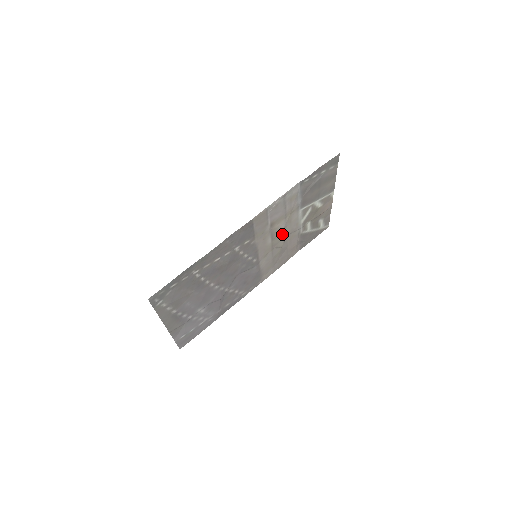
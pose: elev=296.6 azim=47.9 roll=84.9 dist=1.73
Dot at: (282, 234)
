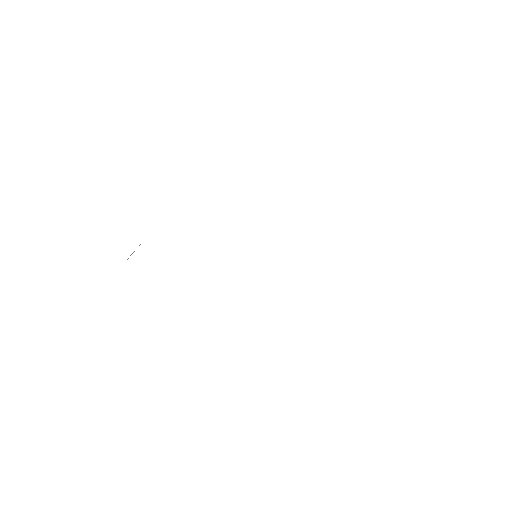
Dot at: occluded
